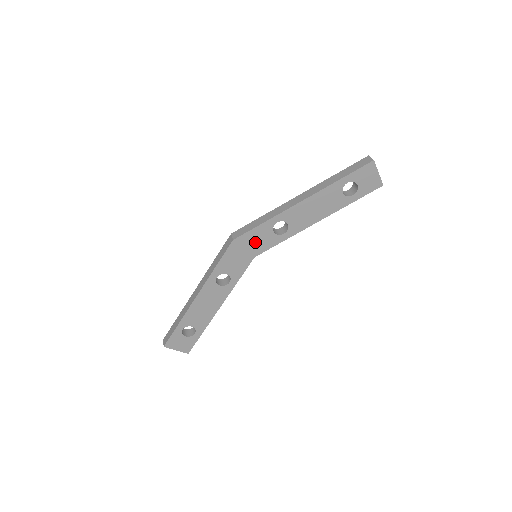
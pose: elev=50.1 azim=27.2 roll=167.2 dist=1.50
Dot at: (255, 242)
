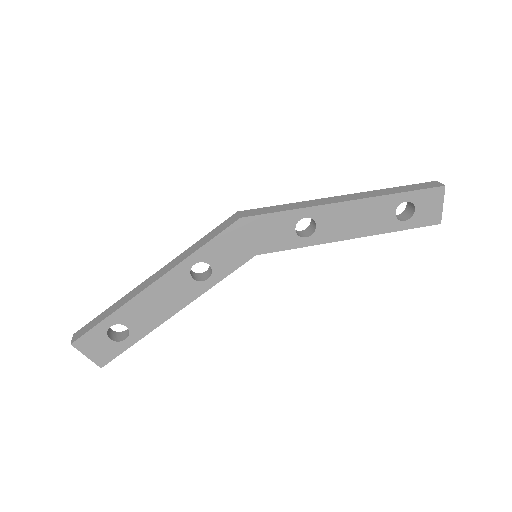
Dot at: (266, 233)
